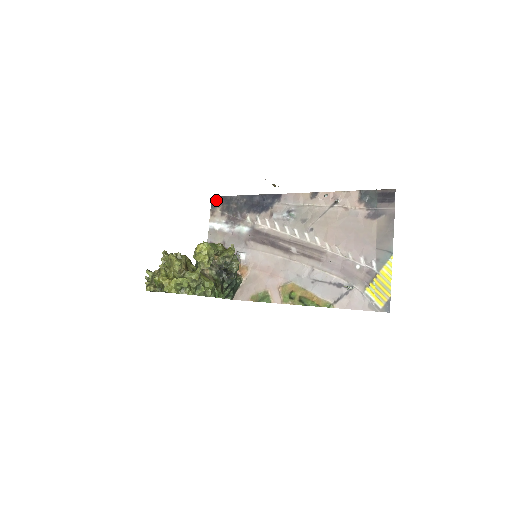
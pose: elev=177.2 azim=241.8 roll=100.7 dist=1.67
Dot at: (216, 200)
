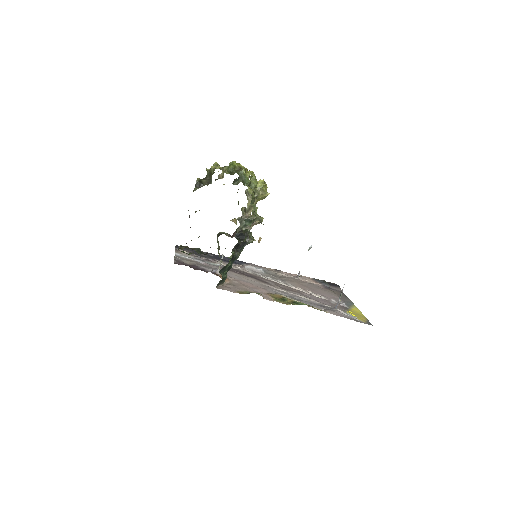
Dot at: occluded
